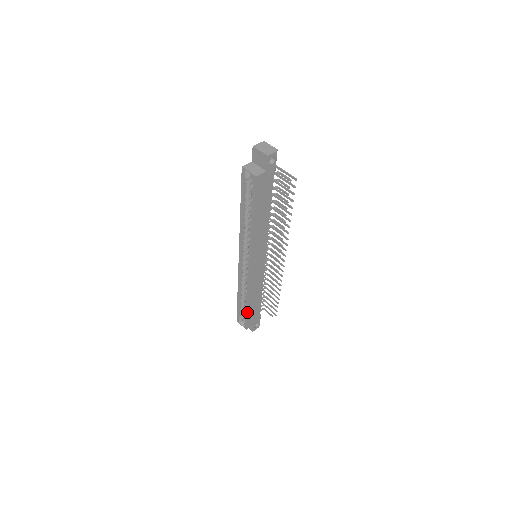
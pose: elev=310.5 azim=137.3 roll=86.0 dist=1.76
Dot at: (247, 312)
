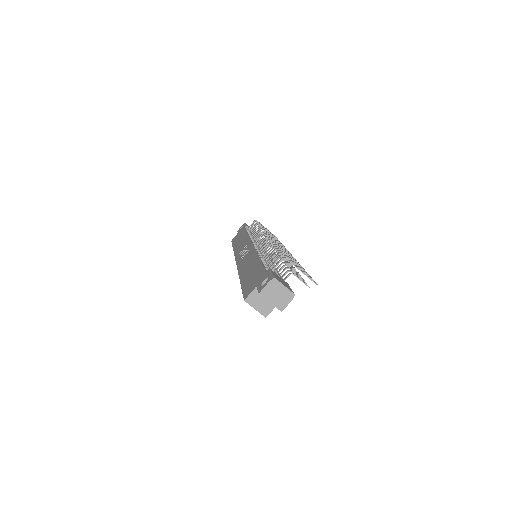
Dot at: occluded
